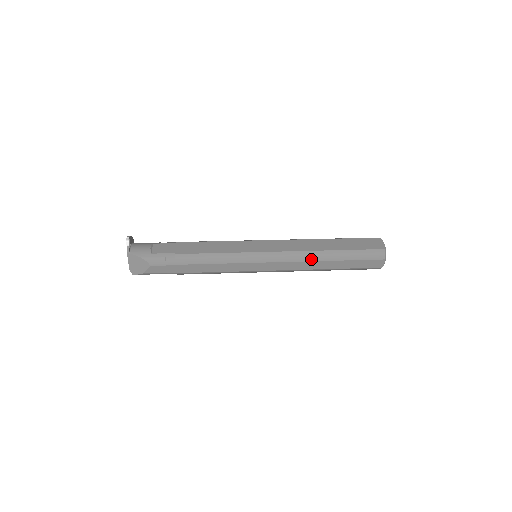
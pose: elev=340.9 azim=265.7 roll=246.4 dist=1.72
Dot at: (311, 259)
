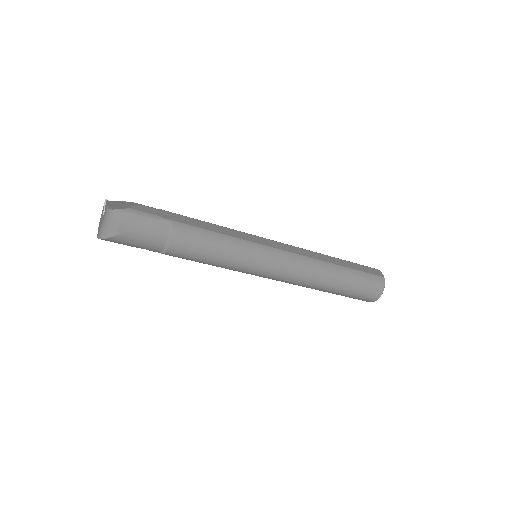
Dot at: (314, 252)
